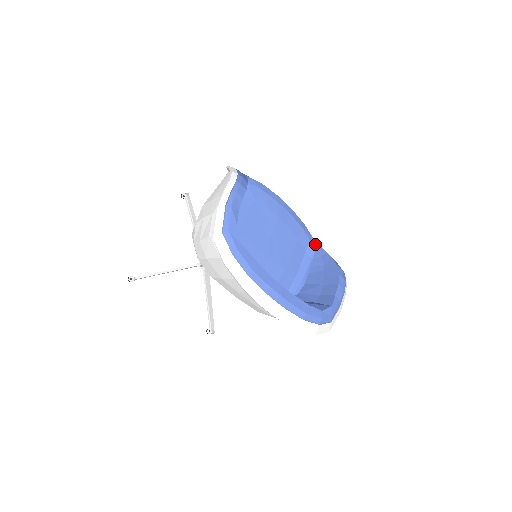
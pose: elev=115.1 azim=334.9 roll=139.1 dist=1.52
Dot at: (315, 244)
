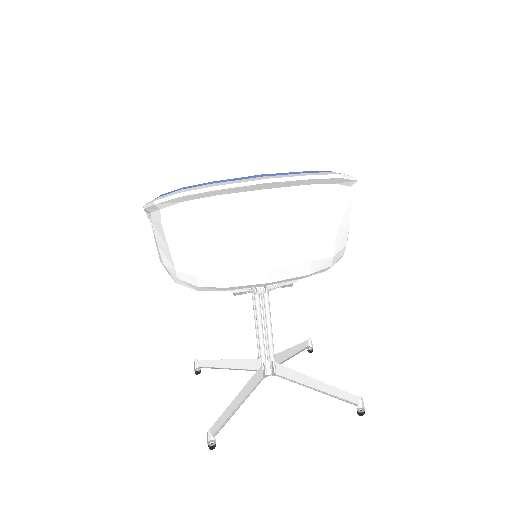
Dot at: occluded
